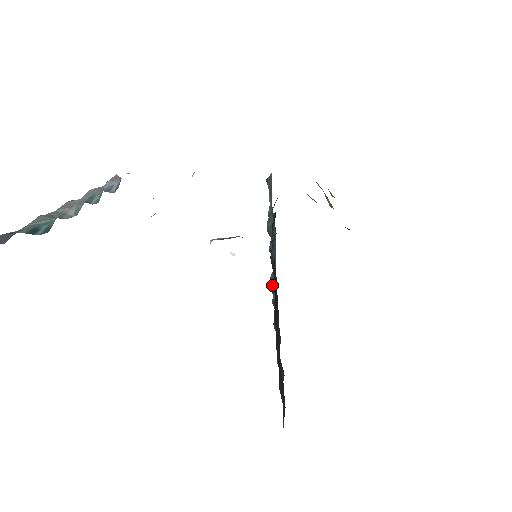
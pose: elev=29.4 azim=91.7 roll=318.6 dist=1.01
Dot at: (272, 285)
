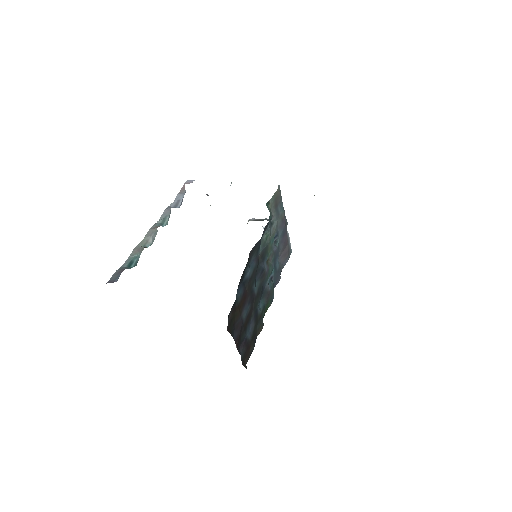
Dot at: (282, 257)
